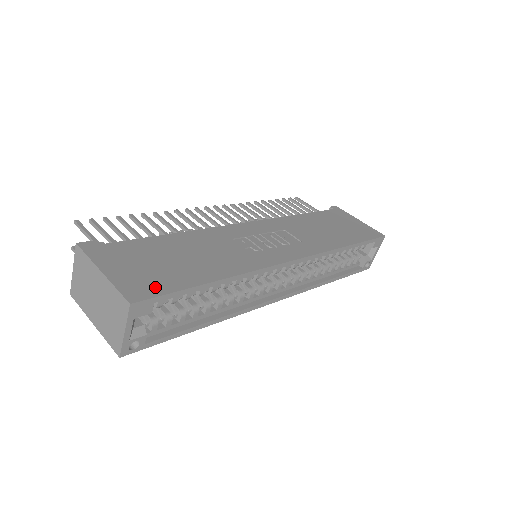
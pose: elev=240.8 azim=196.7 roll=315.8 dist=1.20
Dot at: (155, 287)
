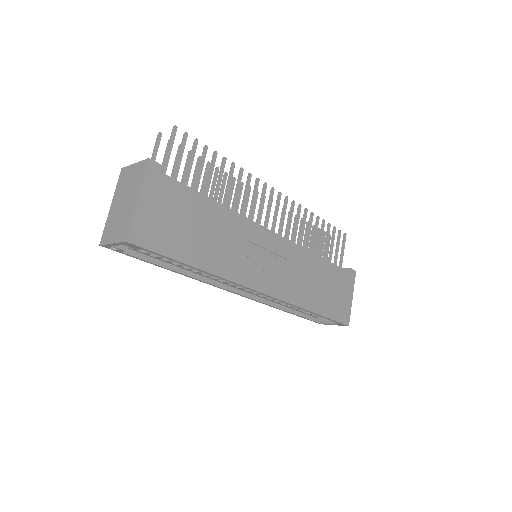
Dot at: (154, 241)
